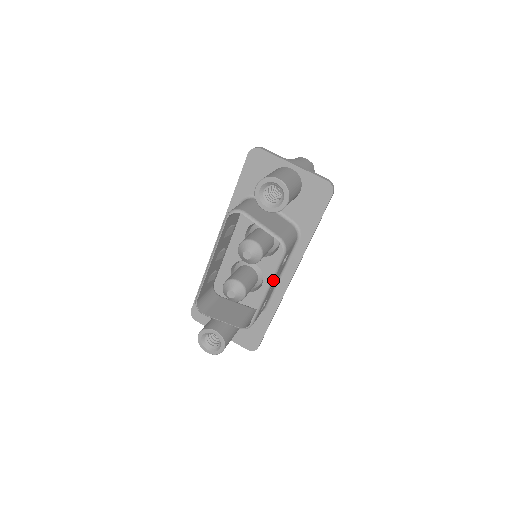
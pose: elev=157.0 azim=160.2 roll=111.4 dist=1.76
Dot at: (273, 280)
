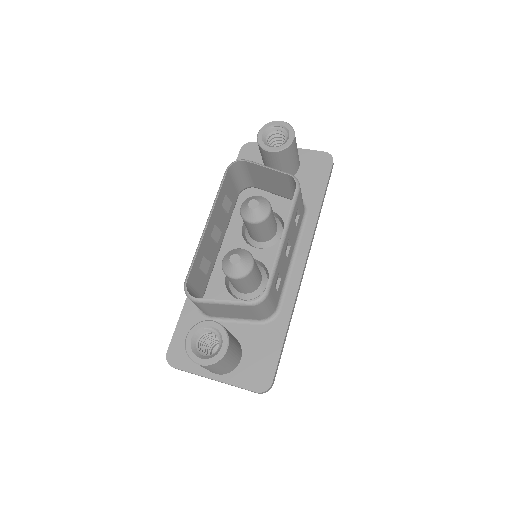
Dot at: (289, 224)
